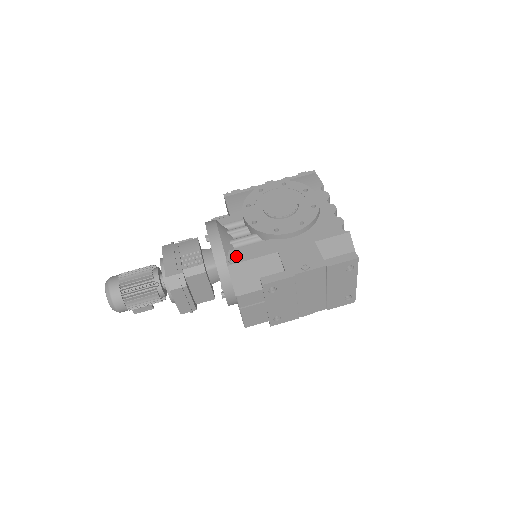
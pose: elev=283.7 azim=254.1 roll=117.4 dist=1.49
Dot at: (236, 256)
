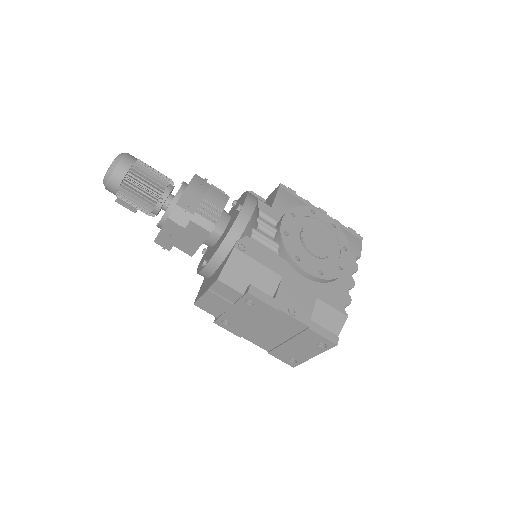
Dot at: (248, 246)
